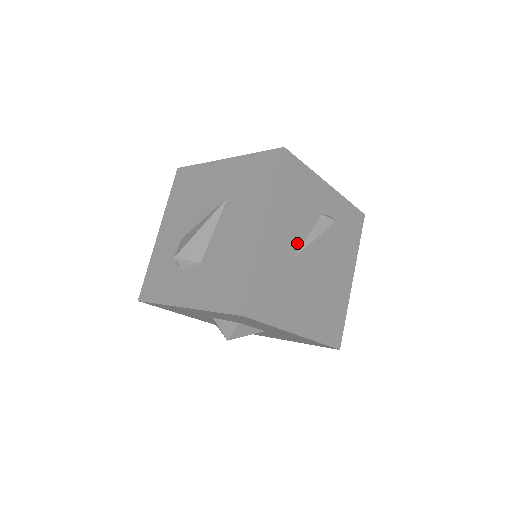
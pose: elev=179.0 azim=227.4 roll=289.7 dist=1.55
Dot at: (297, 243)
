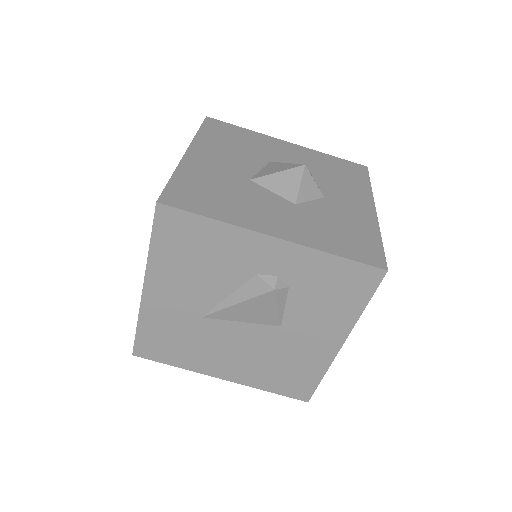
Dot at: (206, 304)
